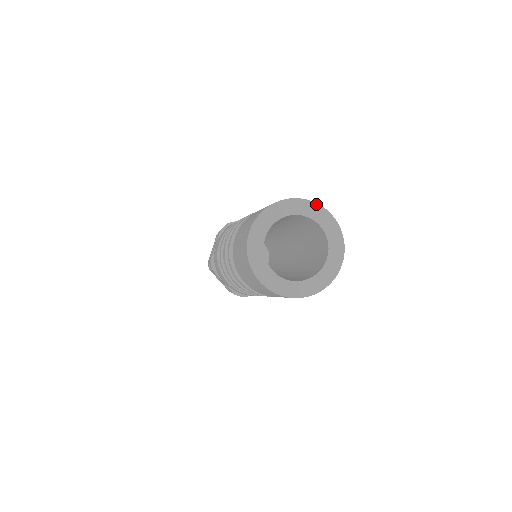
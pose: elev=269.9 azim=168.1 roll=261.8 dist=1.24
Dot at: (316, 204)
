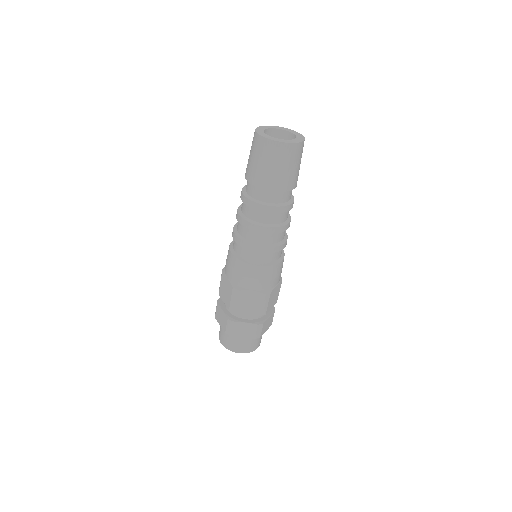
Dot at: (270, 126)
